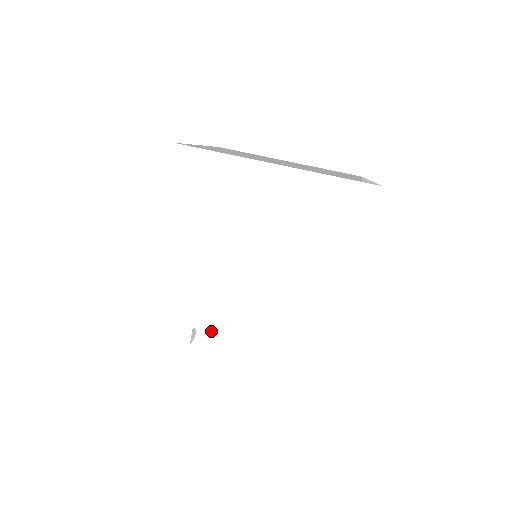
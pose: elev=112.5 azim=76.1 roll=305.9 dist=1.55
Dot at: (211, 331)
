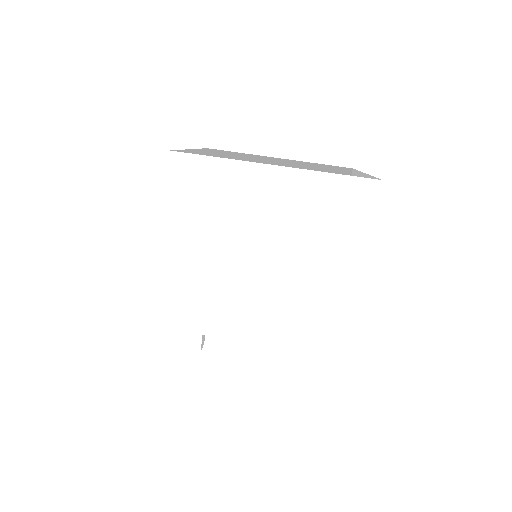
Dot at: (221, 336)
